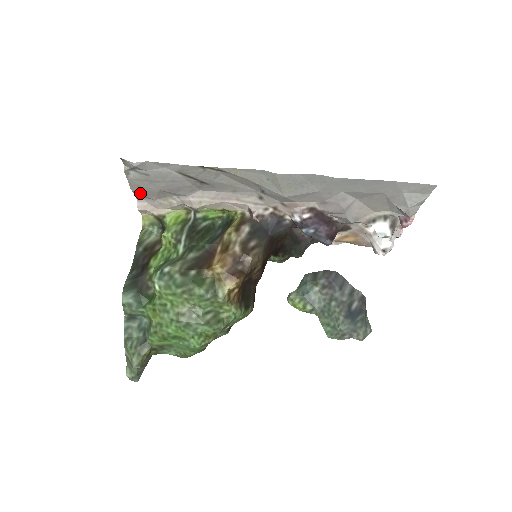
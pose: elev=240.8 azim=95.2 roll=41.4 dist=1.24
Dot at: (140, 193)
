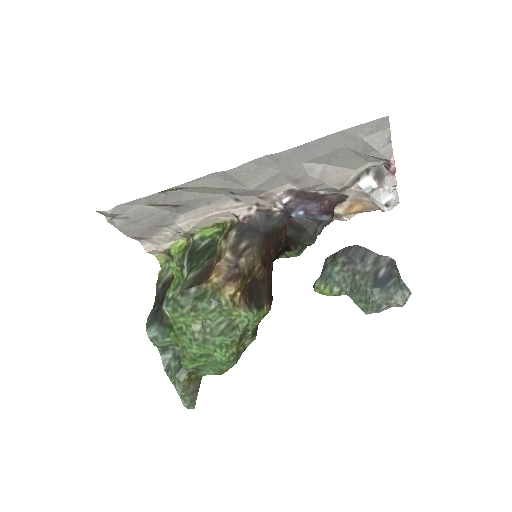
Dot at: (136, 236)
